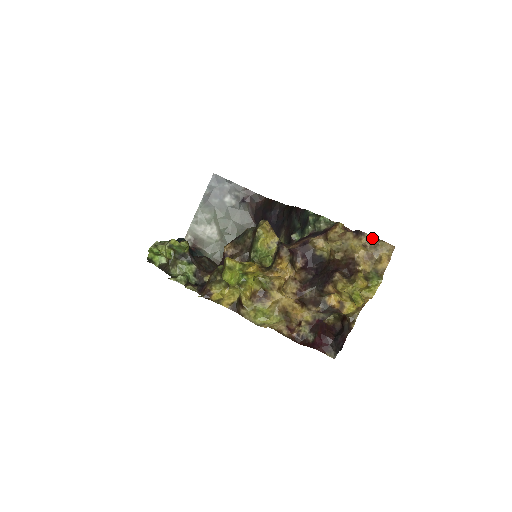
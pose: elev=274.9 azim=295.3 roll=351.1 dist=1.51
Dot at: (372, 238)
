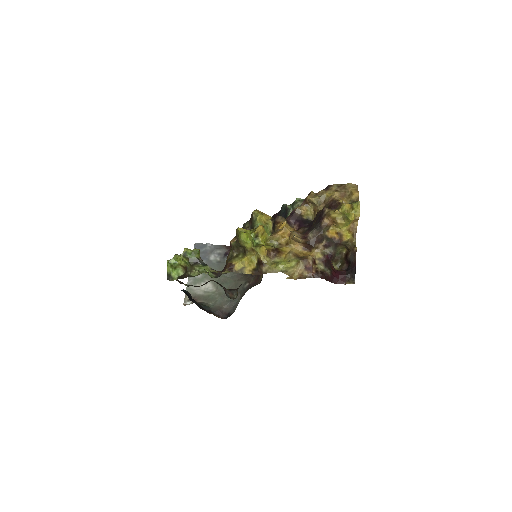
Dot at: (339, 185)
